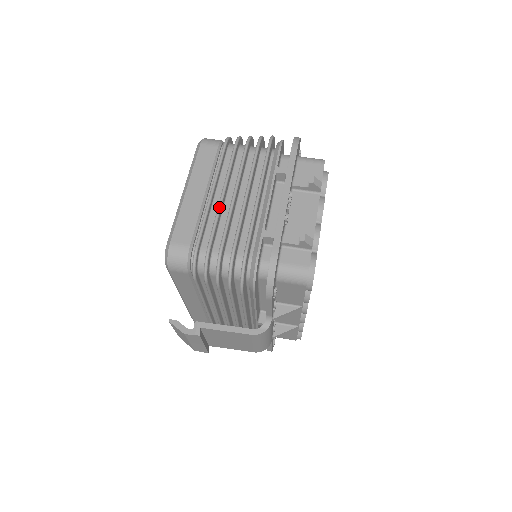
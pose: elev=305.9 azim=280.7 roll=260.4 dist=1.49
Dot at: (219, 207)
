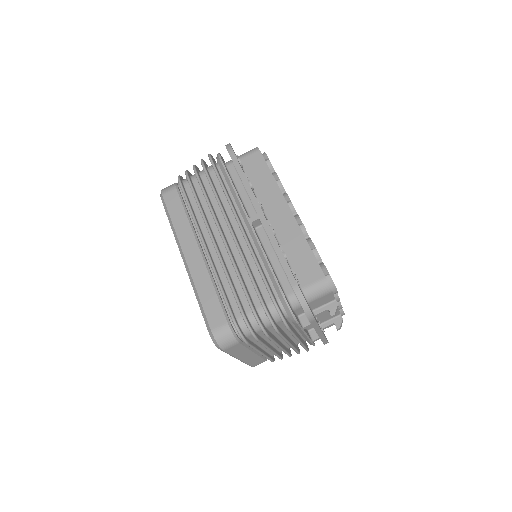
Dot at: (274, 354)
